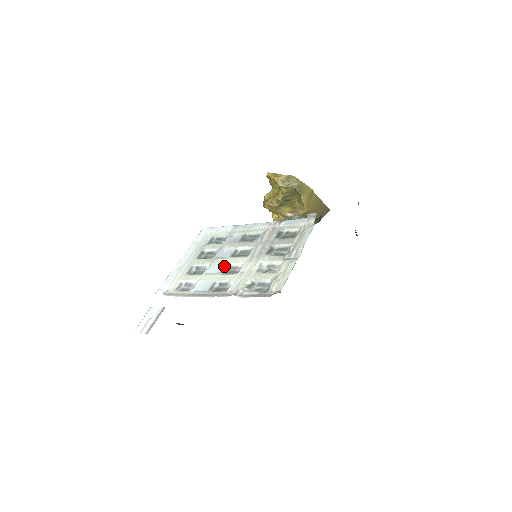
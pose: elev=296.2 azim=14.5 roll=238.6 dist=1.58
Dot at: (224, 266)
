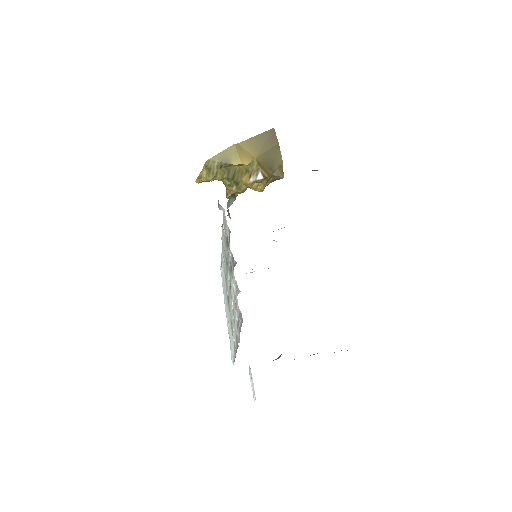
Dot at: (232, 307)
